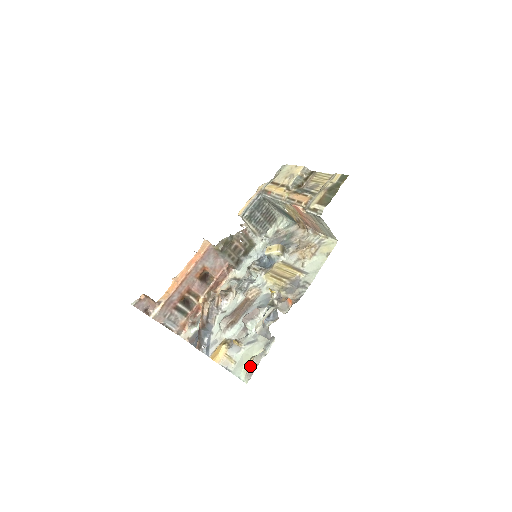
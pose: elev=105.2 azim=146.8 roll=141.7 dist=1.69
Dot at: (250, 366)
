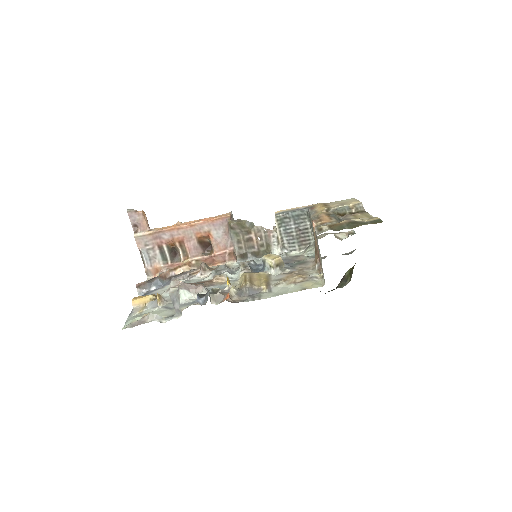
Dot at: (140, 319)
